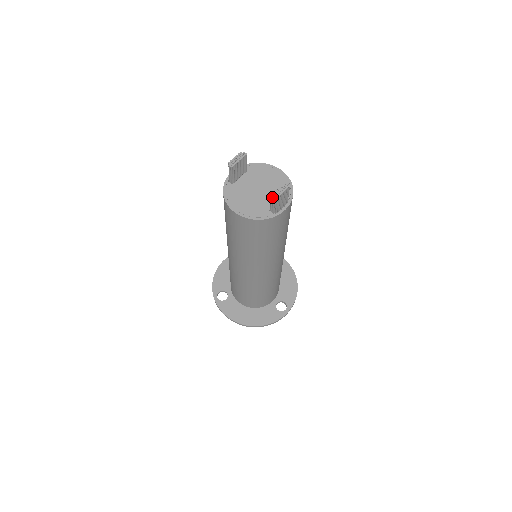
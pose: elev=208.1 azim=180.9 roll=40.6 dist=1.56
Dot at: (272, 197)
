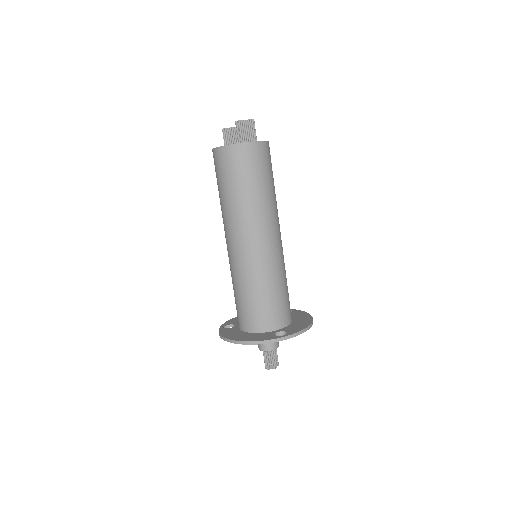
Dot at: (236, 123)
